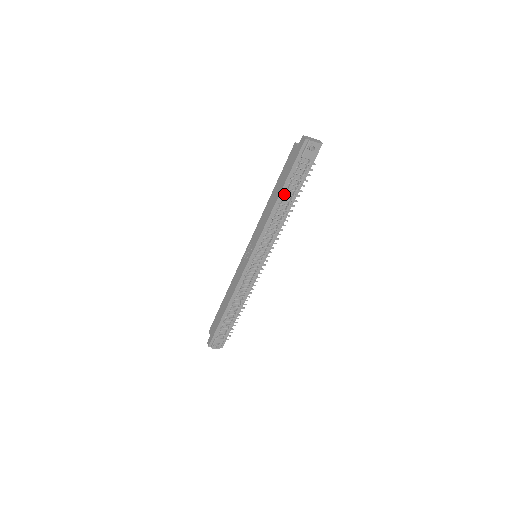
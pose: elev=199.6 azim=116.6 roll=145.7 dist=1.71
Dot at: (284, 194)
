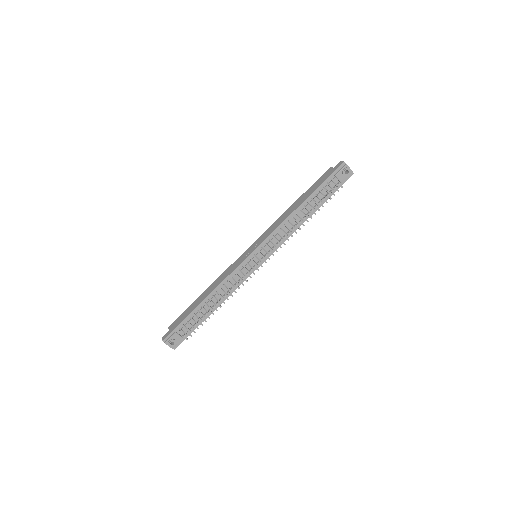
Dot at: (308, 202)
